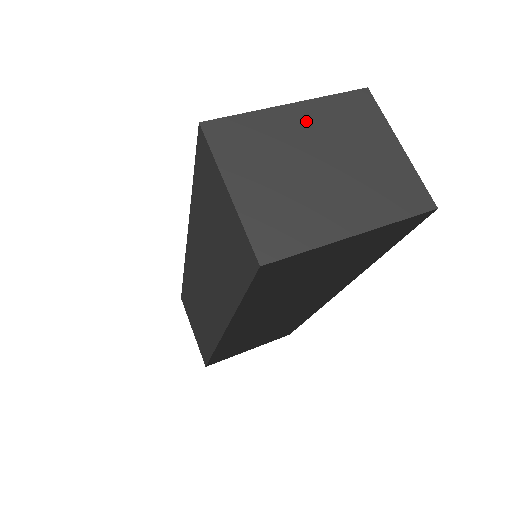
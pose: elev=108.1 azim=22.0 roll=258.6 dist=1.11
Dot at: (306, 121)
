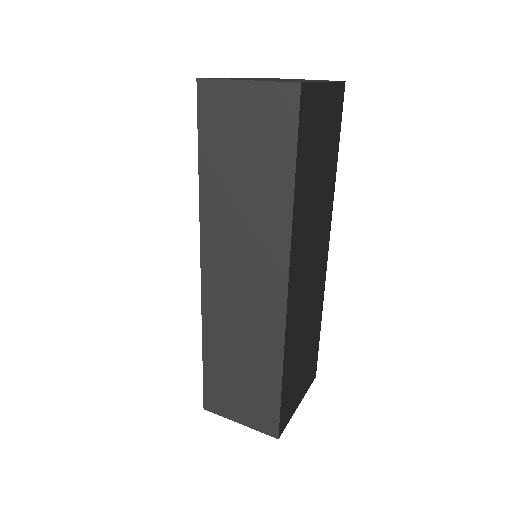
Dot at: (248, 78)
